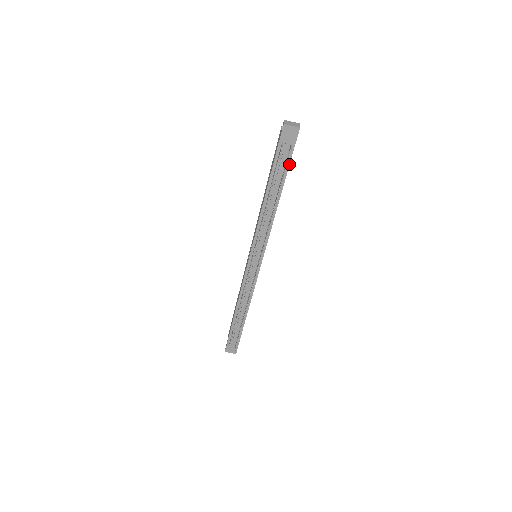
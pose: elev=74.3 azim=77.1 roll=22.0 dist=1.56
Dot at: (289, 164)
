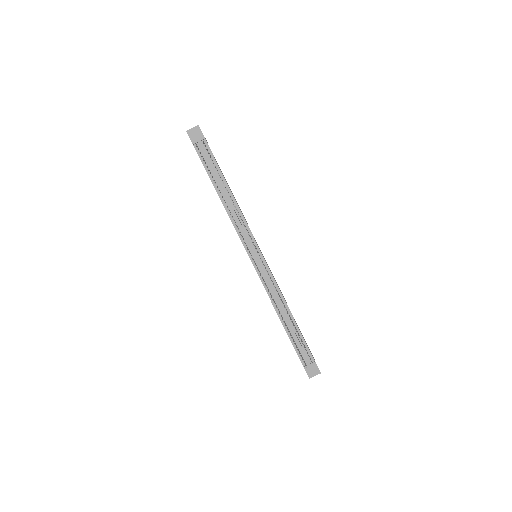
Dot at: (213, 157)
